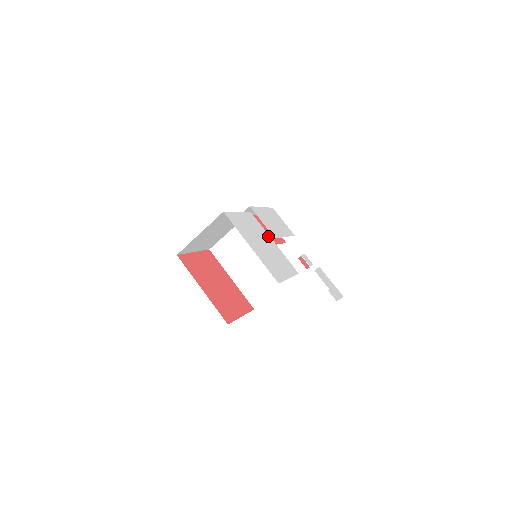
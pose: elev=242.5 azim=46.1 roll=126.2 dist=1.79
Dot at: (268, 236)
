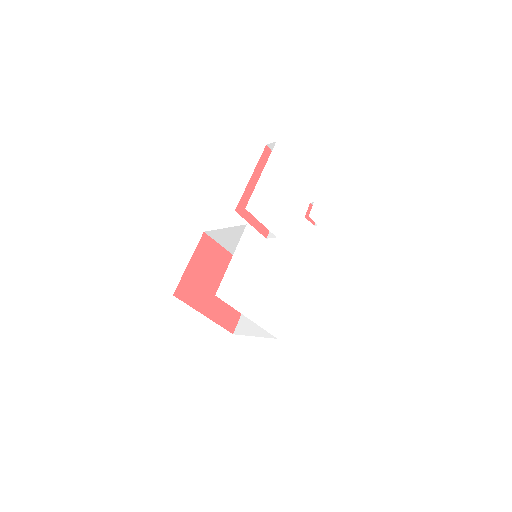
Dot at: (268, 248)
